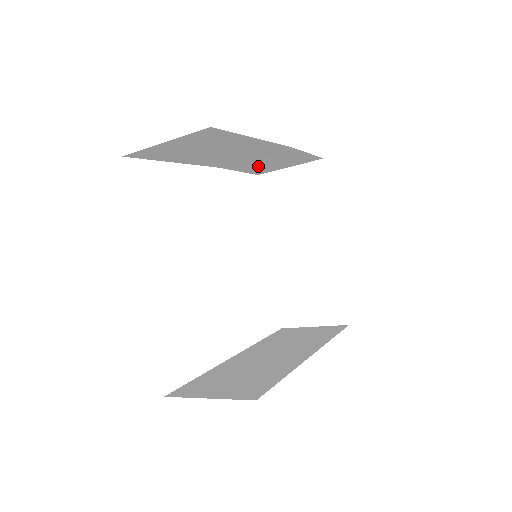
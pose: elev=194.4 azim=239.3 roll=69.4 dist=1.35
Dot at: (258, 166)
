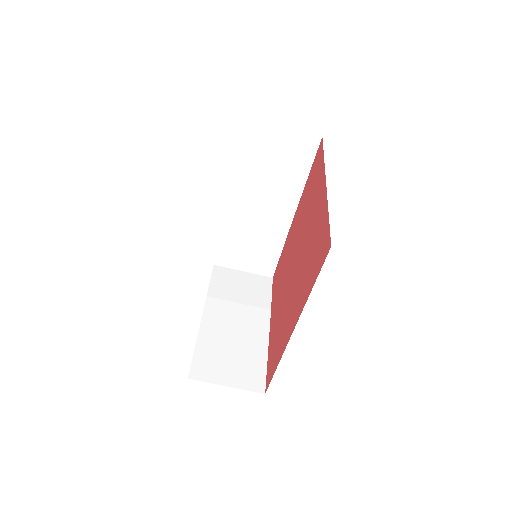
Dot at: (237, 245)
